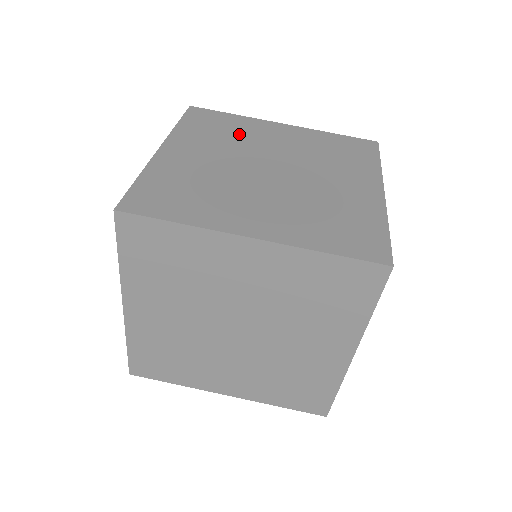
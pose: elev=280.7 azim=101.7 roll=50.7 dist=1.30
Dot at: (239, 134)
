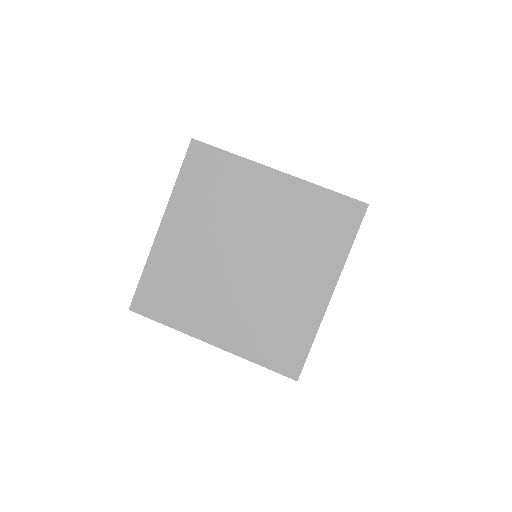
Dot at: occluded
